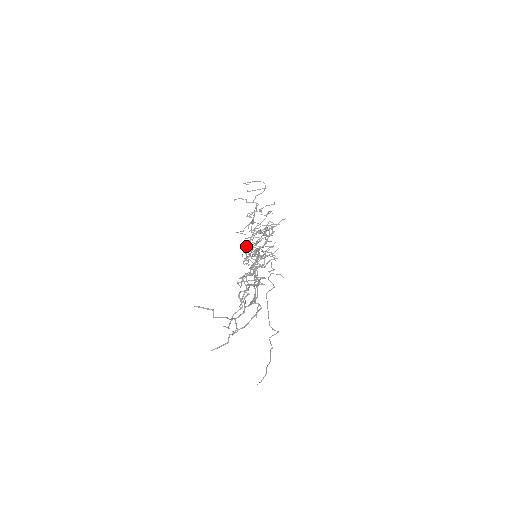
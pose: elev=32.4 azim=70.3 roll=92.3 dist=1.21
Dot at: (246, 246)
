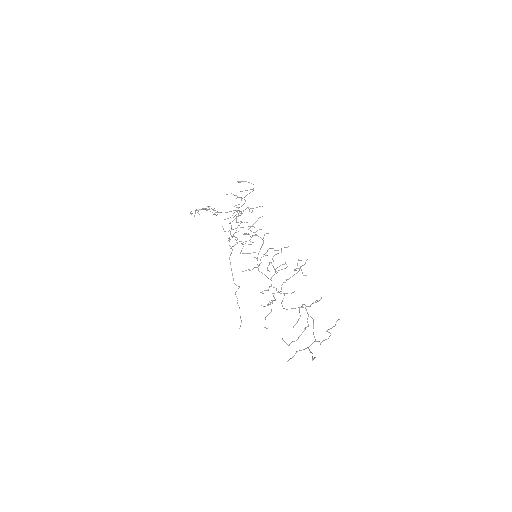
Dot at: occluded
